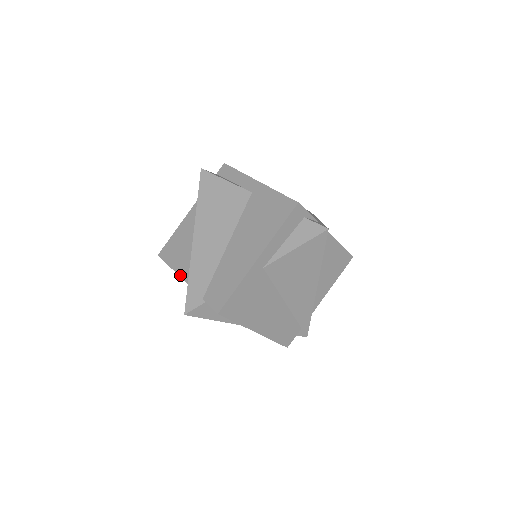
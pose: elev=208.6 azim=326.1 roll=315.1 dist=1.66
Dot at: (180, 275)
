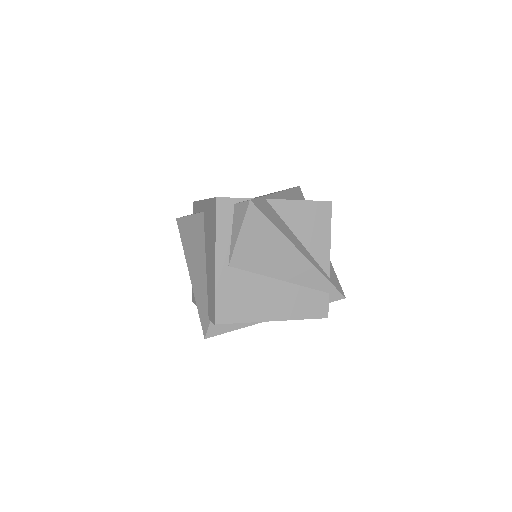
Dot at: occluded
